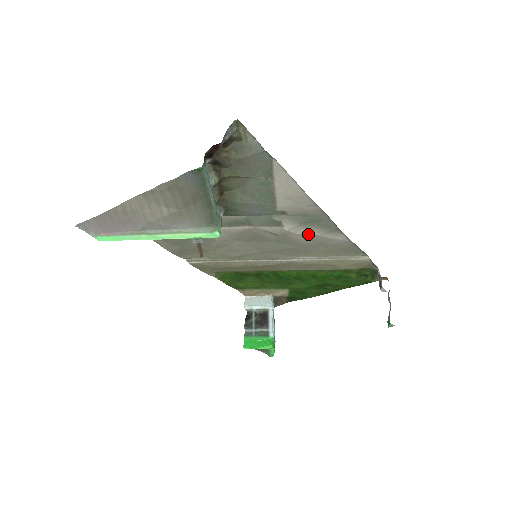
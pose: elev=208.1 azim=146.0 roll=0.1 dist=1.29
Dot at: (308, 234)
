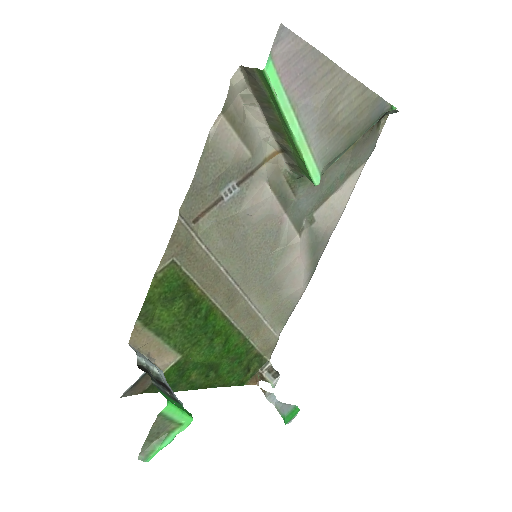
Dot at: (302, 260)
